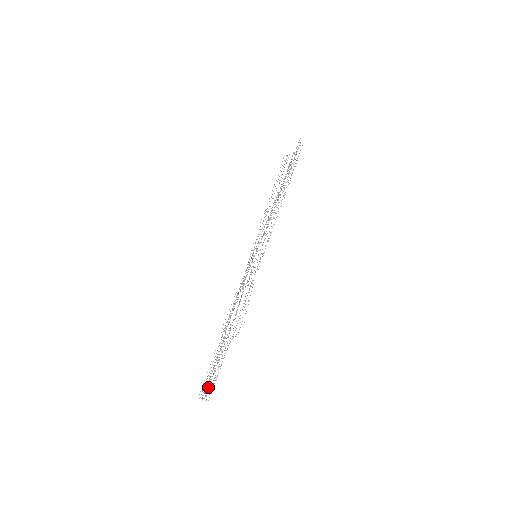
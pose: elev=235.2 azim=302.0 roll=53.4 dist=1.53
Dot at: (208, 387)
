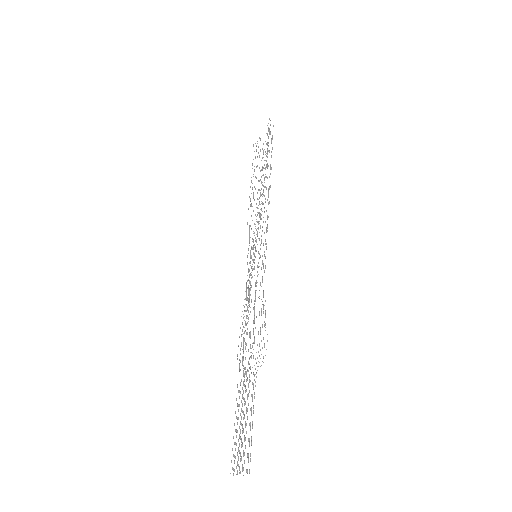
Dot at: occluded
